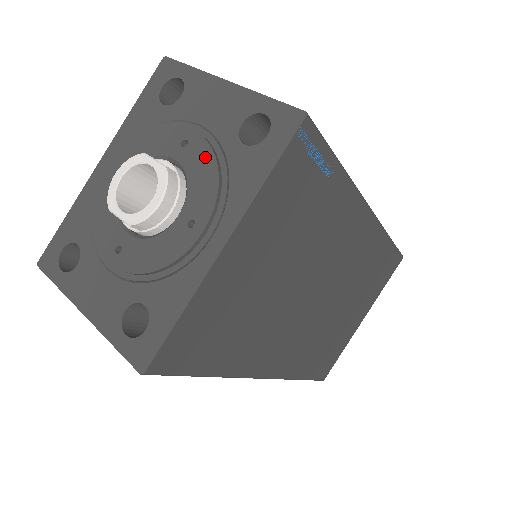
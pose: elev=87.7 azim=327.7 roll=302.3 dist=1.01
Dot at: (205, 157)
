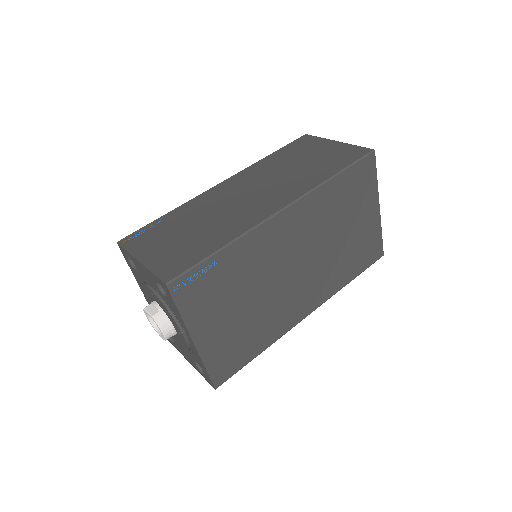
Dot at: (161, 303)
